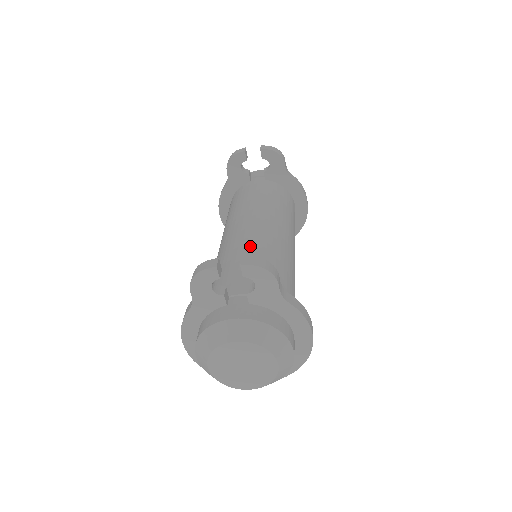
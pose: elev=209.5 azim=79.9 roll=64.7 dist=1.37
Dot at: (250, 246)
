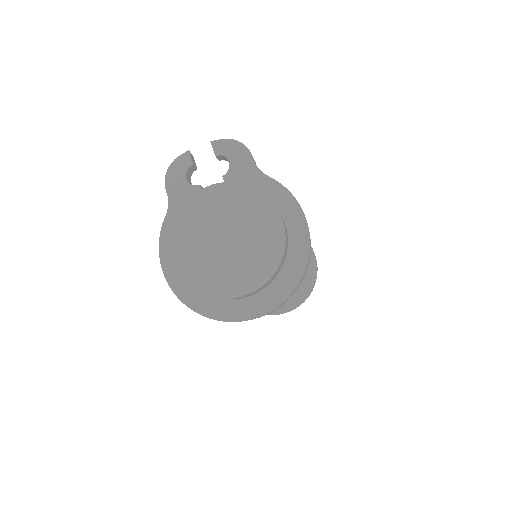
Dot at: occluded
